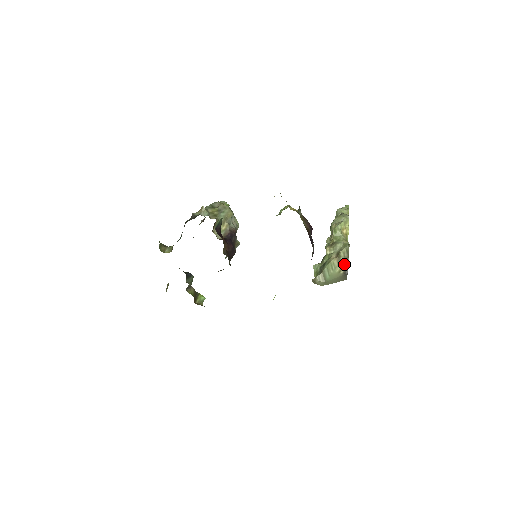
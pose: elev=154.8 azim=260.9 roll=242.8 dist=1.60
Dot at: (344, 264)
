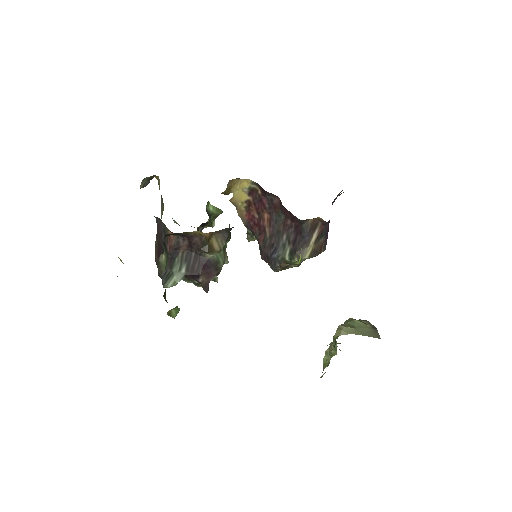
Dot at: (365, 323)
